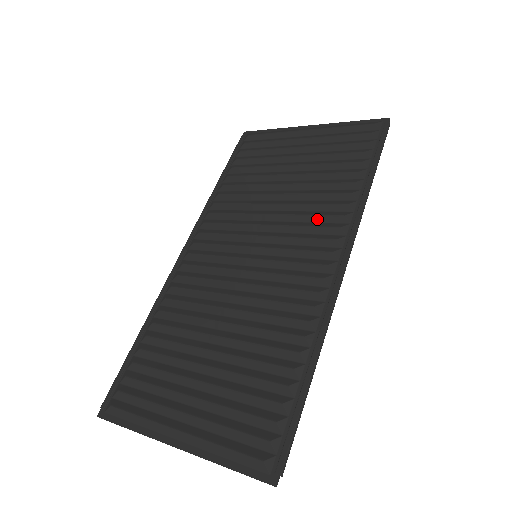
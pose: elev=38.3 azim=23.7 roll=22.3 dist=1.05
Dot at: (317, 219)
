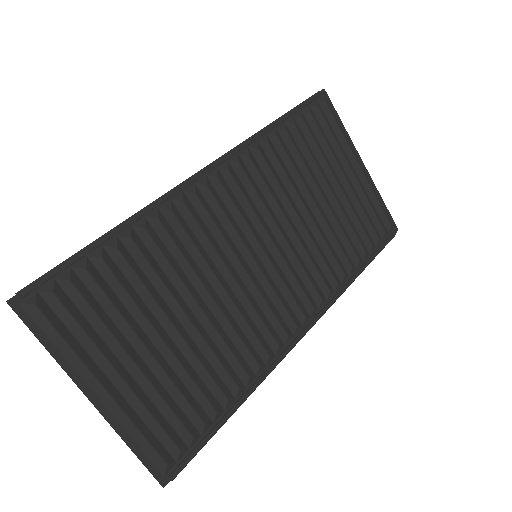
Dot at: (314, 272)
